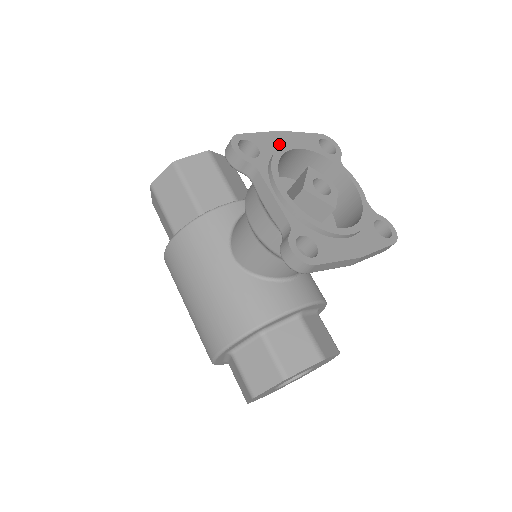
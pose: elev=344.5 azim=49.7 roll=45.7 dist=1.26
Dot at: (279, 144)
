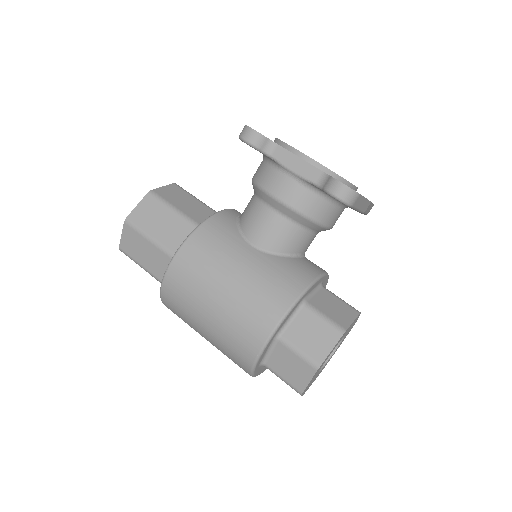
Dot at: occluded
